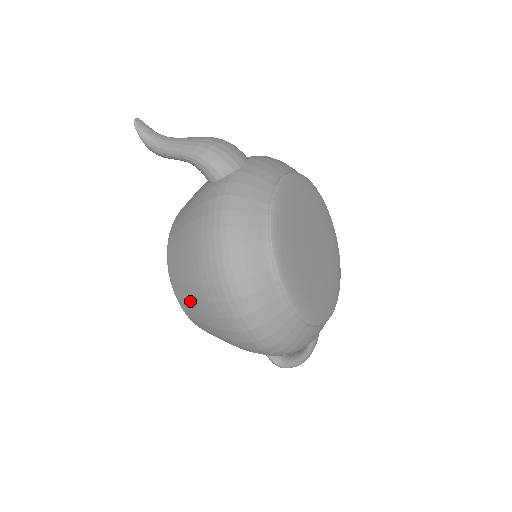
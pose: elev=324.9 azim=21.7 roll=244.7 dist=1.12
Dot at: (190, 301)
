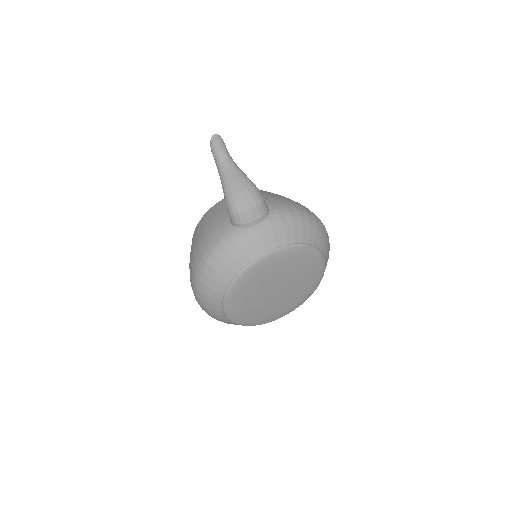
Dot at: occluded
